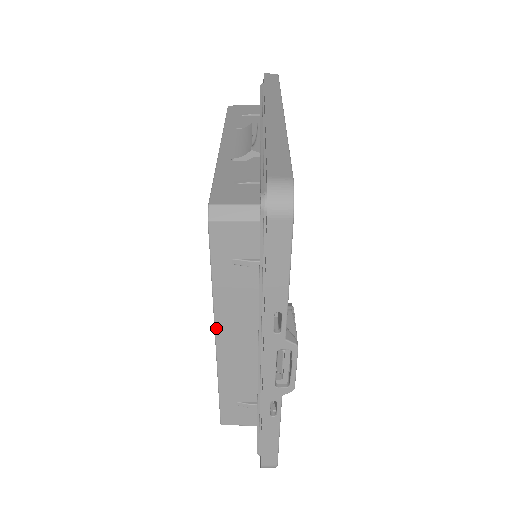
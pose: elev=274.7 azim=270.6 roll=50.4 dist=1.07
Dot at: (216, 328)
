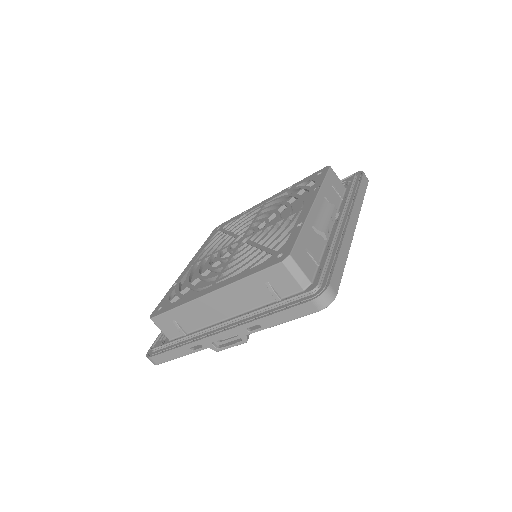
Dot at: (217, 291)
